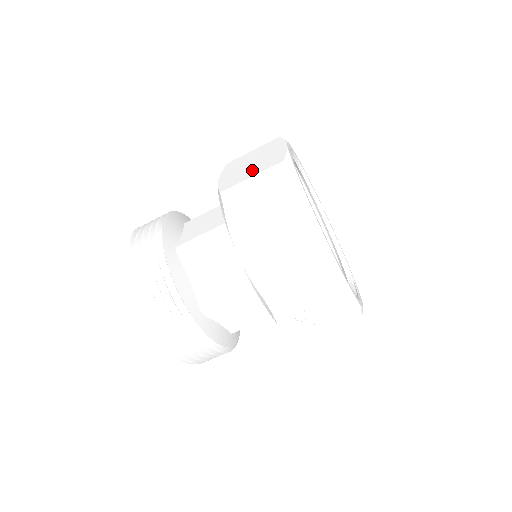
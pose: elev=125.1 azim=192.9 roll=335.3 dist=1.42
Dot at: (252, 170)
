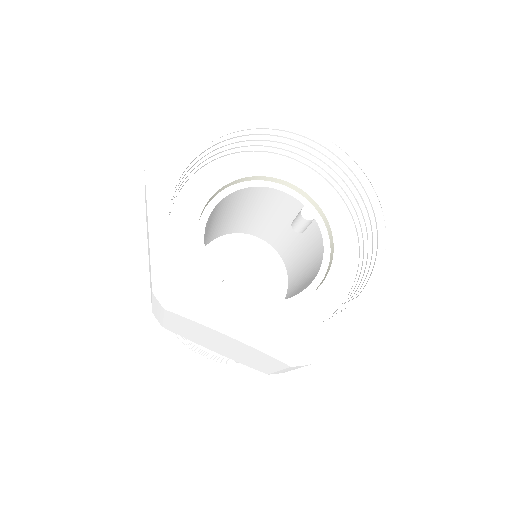
Dot at: occluded
